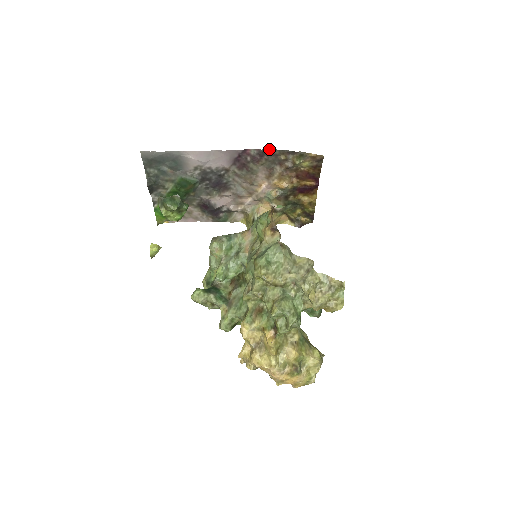
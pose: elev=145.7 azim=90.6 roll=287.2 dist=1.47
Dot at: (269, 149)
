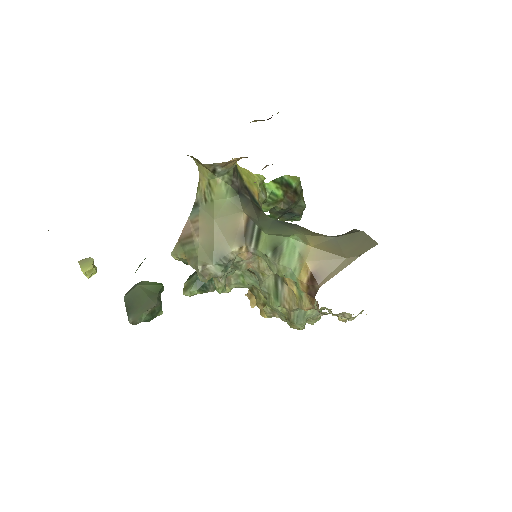
Dot at: occluded
